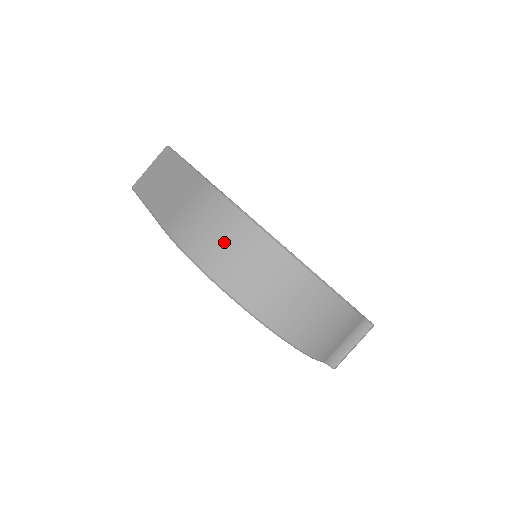
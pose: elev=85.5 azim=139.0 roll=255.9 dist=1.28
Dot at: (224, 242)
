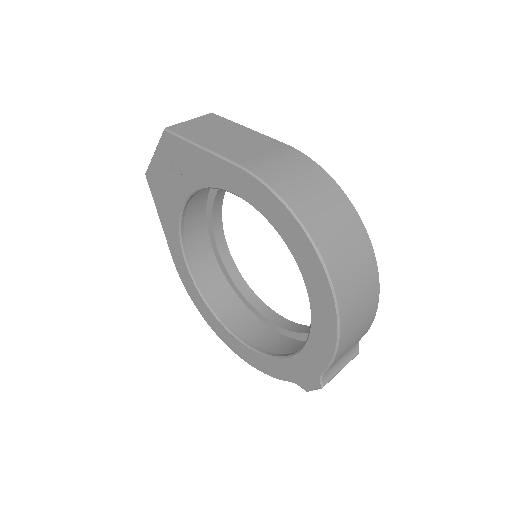
Dot at: (317, 196)
